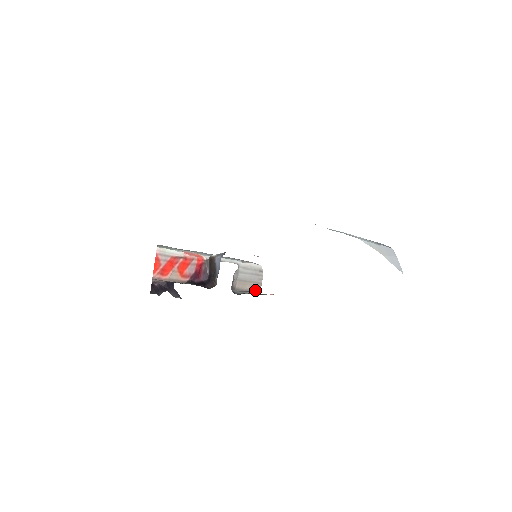
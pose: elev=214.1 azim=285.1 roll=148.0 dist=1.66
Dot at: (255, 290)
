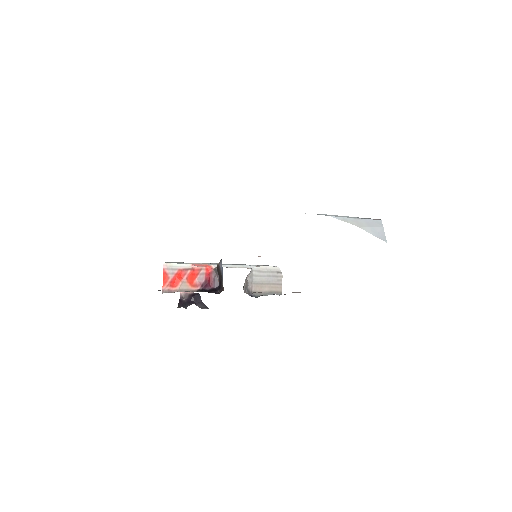
Dot at: (275, 291)
